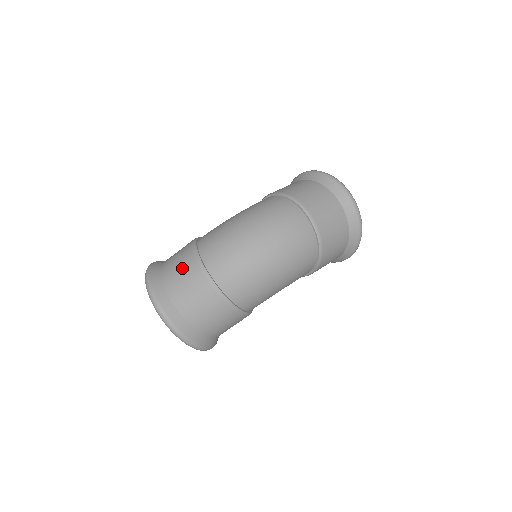
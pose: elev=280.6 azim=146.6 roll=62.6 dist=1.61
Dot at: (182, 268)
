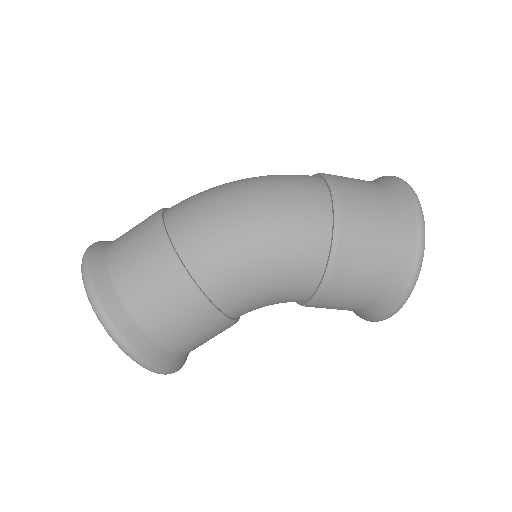
Dot at: occluded
